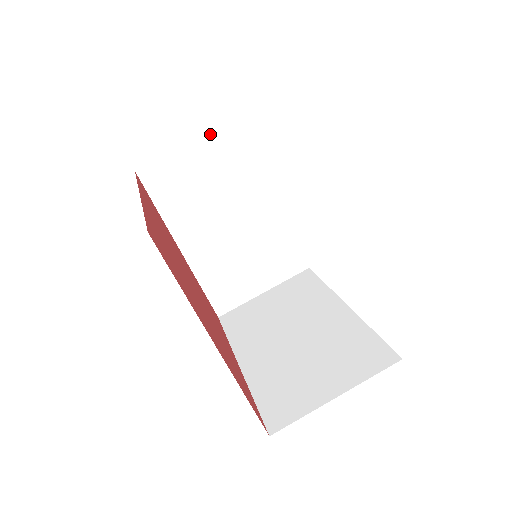
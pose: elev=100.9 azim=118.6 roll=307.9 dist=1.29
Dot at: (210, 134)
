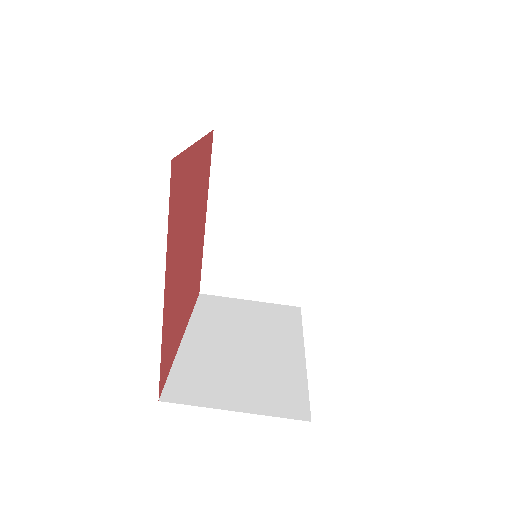
Dot at: (292, 141)
